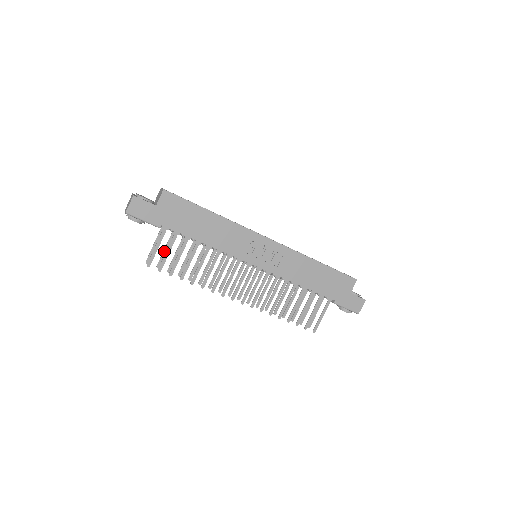
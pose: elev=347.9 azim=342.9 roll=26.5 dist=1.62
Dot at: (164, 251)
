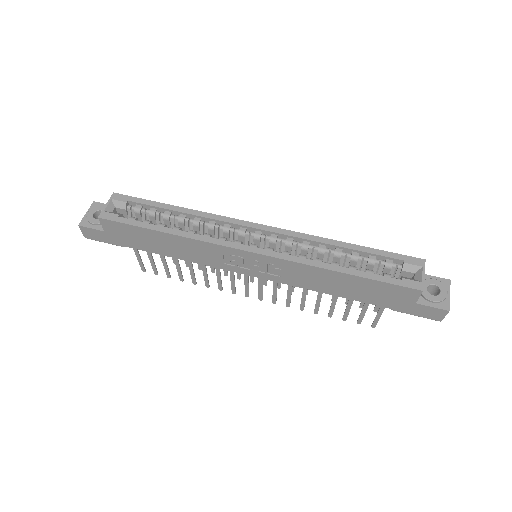
Dot at: occluded
